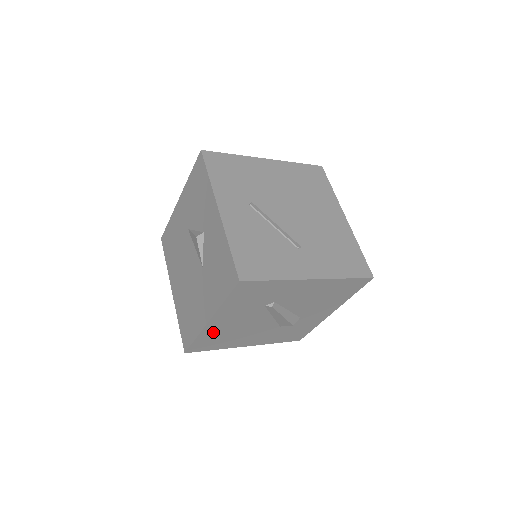
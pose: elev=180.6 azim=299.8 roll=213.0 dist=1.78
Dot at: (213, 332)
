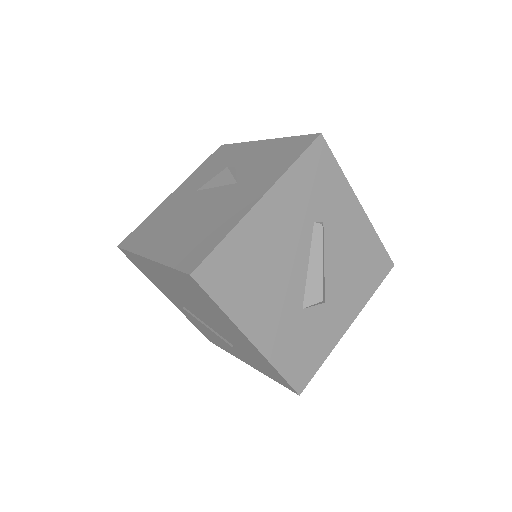
Dot at: (248, 239)
